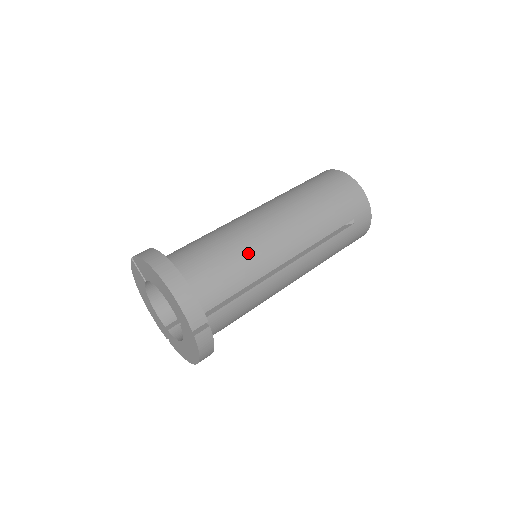
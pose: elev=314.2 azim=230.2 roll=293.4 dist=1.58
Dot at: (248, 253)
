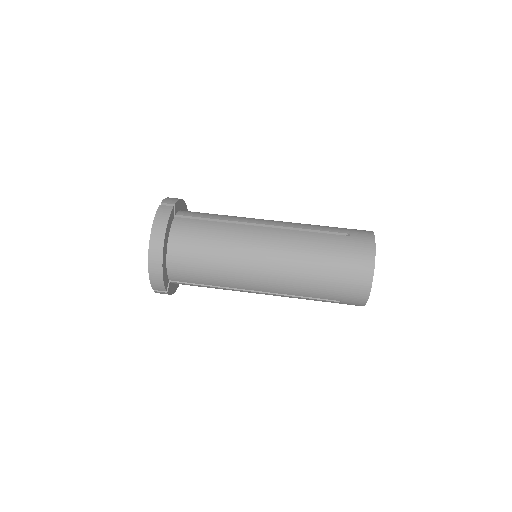
Dot at: (227, 272)
